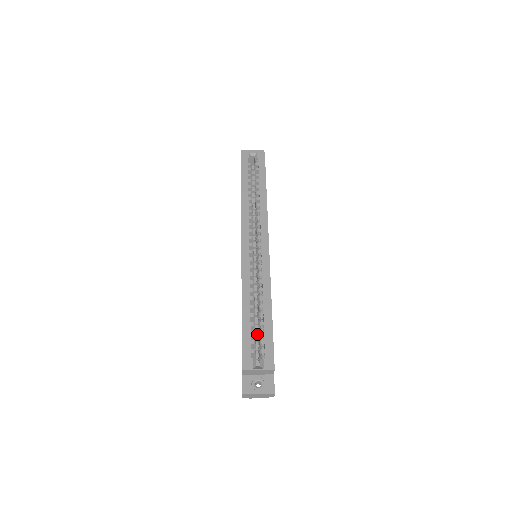
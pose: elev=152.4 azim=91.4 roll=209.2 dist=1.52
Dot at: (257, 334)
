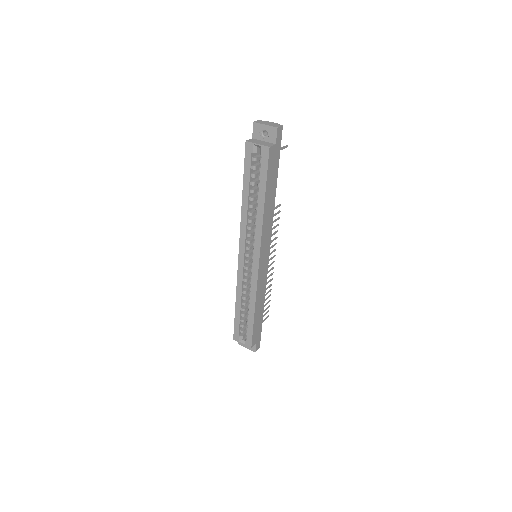
Dot at: occluded
